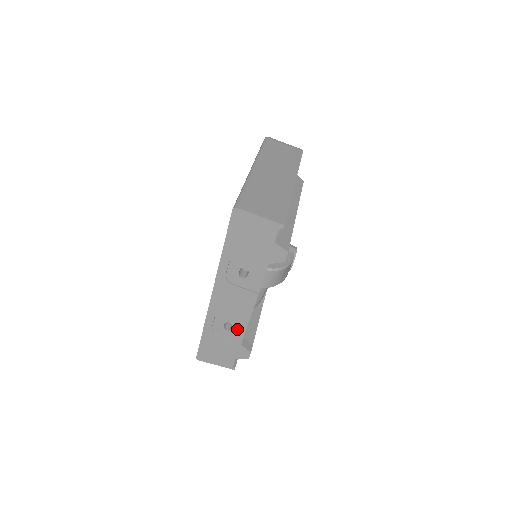
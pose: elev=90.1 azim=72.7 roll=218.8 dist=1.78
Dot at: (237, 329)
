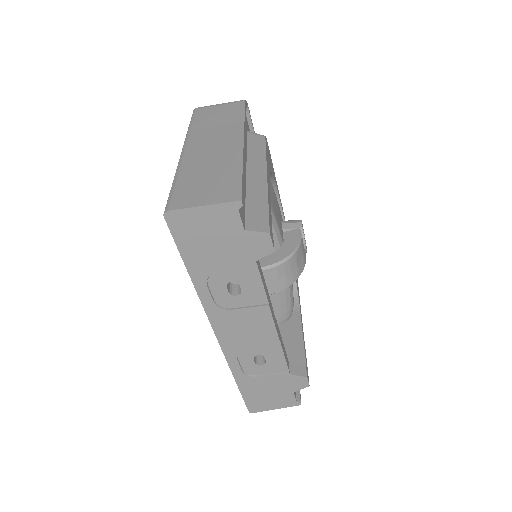
Dot at: (273, 358)
